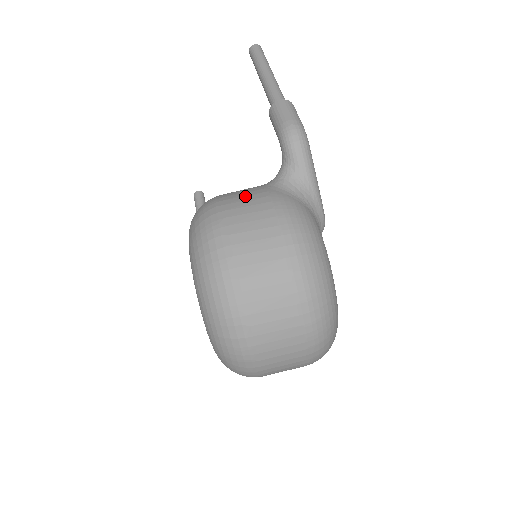
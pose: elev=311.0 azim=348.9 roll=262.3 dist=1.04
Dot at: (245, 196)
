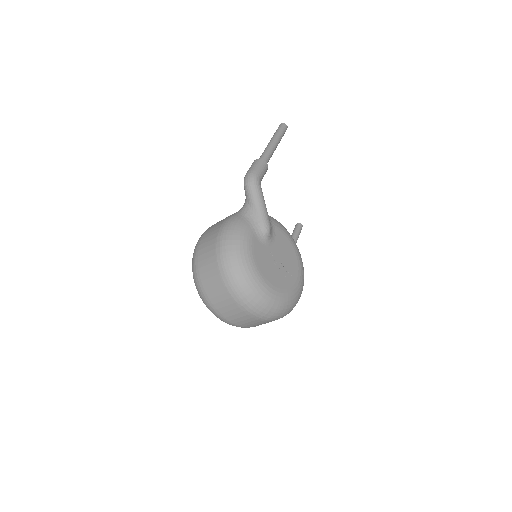
Dot at: occluded
